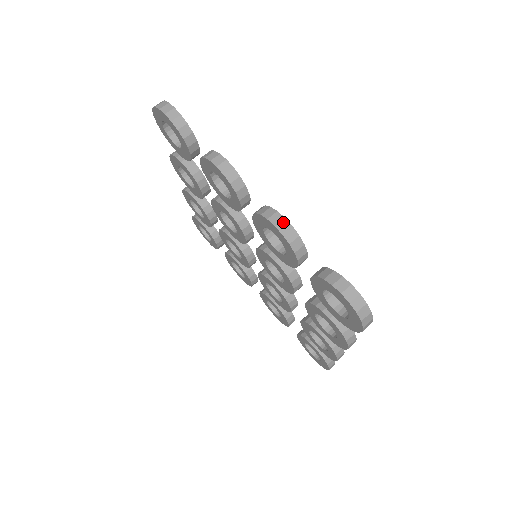
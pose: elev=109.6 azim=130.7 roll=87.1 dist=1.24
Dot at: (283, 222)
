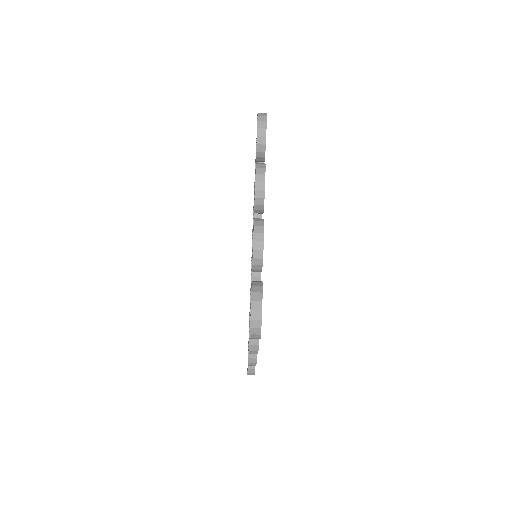
Dot at: occluded
